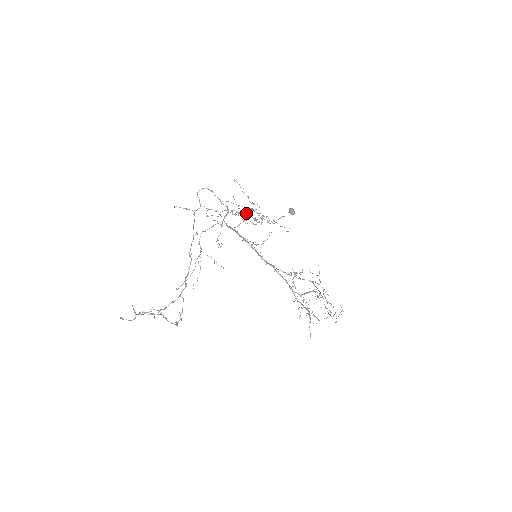
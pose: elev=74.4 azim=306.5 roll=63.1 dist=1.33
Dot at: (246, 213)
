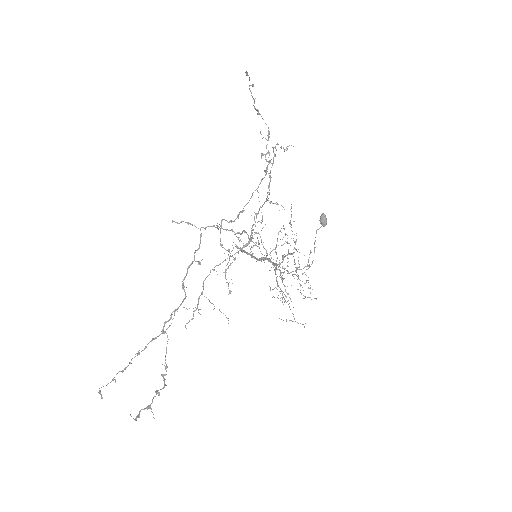
Dot at: (263, 204)
